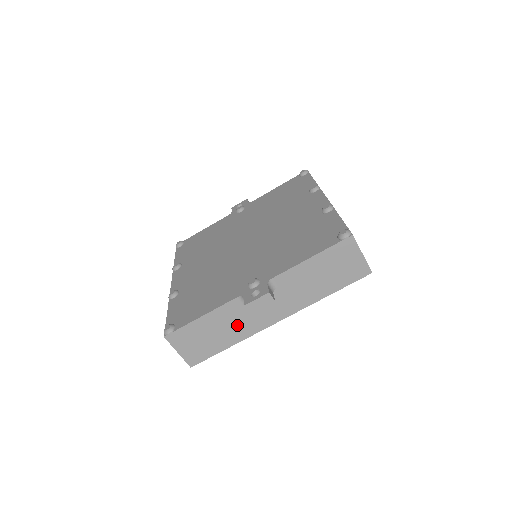
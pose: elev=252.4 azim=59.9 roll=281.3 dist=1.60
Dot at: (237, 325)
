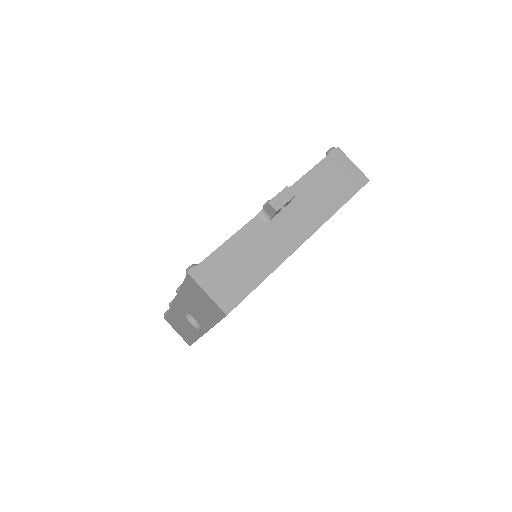
Dot at: (265, 249)
